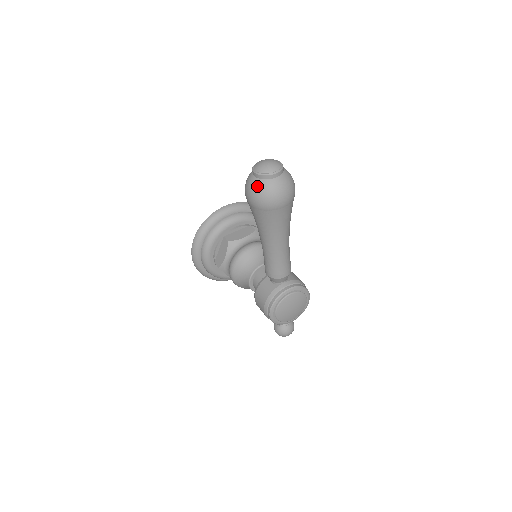
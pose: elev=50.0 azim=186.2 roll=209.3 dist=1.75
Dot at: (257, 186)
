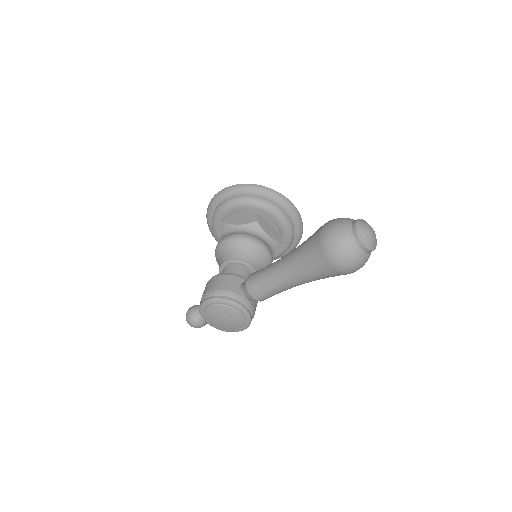
Dot at: (344, 233)
